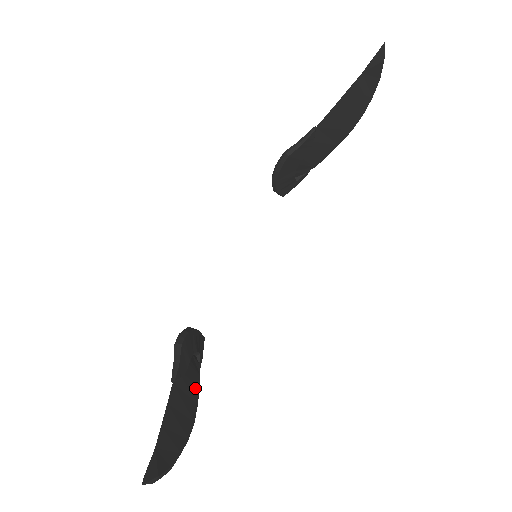
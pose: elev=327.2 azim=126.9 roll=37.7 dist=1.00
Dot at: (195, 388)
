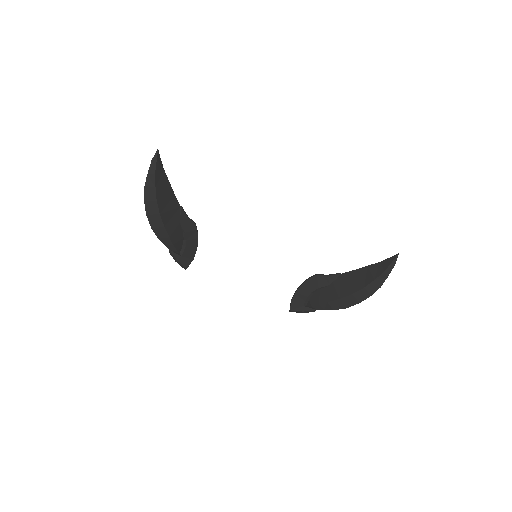
Dot at: (171, 231)
